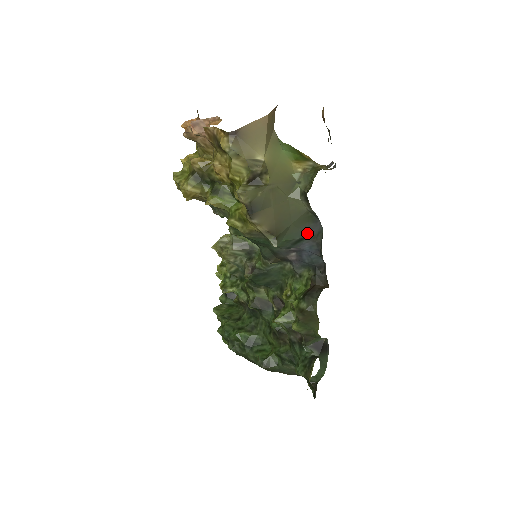
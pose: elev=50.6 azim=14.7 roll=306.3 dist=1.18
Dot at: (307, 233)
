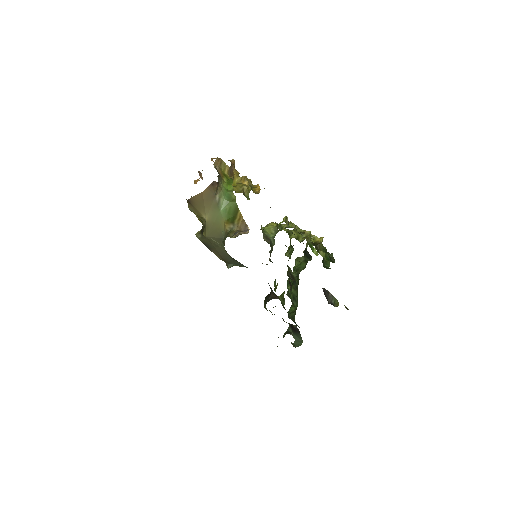
Dot at: (245, 266)
